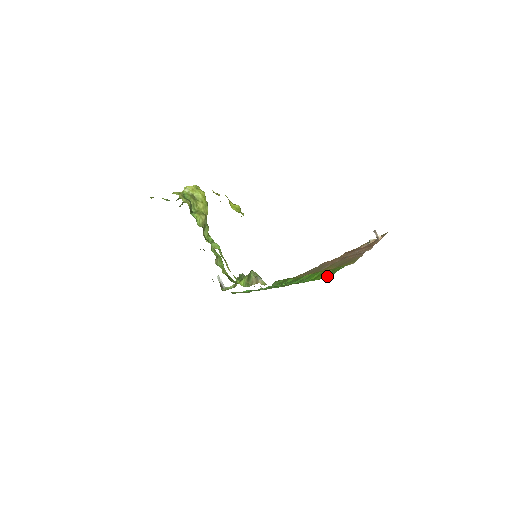
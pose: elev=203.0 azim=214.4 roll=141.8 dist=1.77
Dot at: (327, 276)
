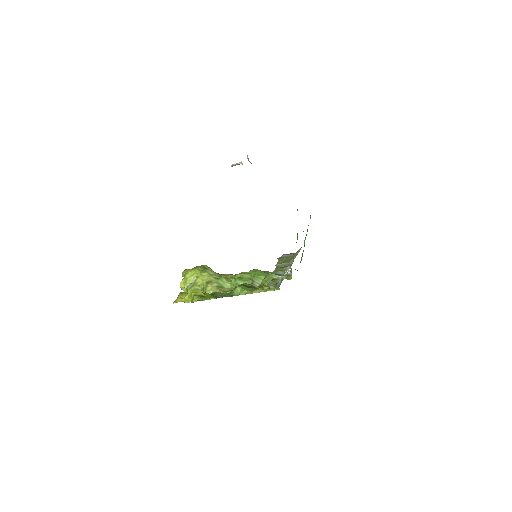
Dot at: occluded
